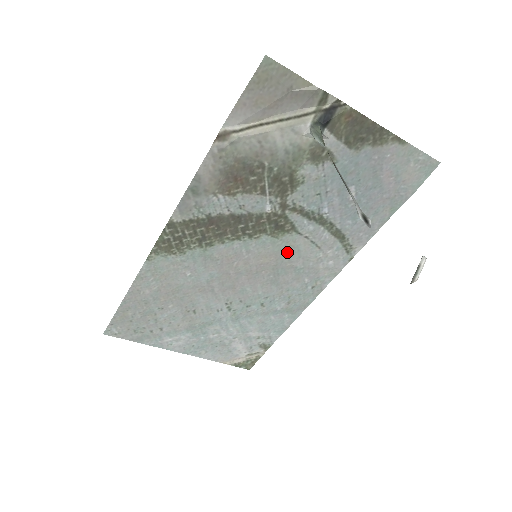
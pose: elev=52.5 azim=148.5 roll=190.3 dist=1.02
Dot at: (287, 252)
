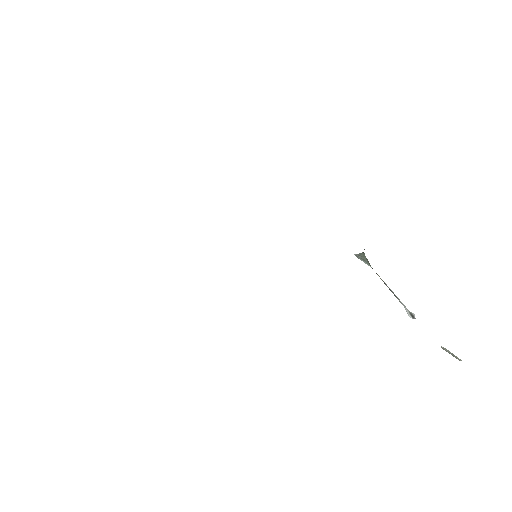
Dot at: occluded
